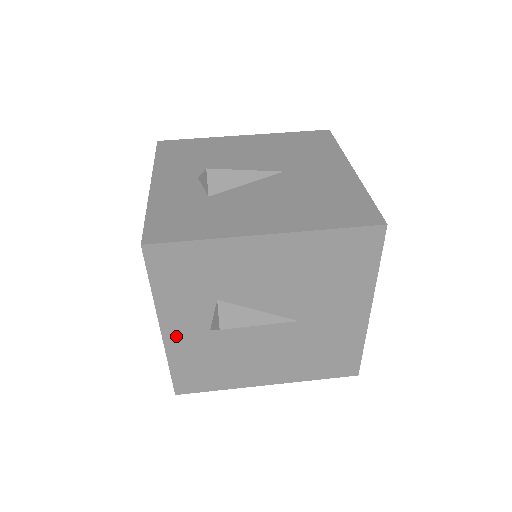
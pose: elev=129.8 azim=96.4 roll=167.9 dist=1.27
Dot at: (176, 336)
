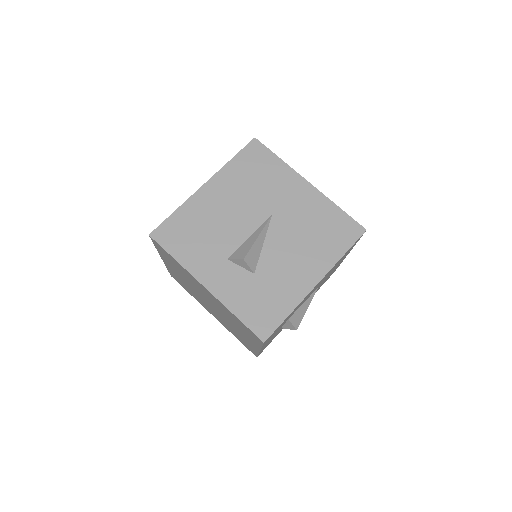
Dot at: occluded
